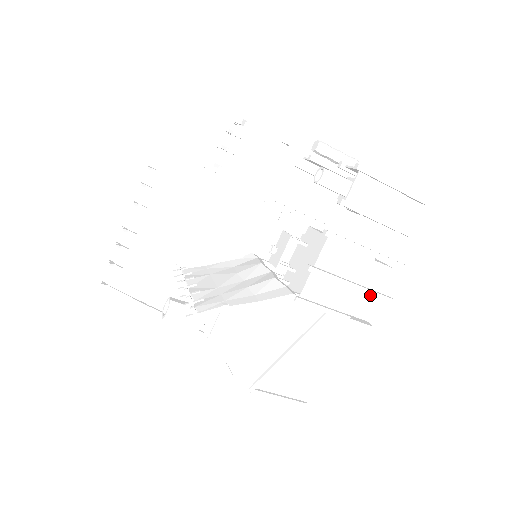
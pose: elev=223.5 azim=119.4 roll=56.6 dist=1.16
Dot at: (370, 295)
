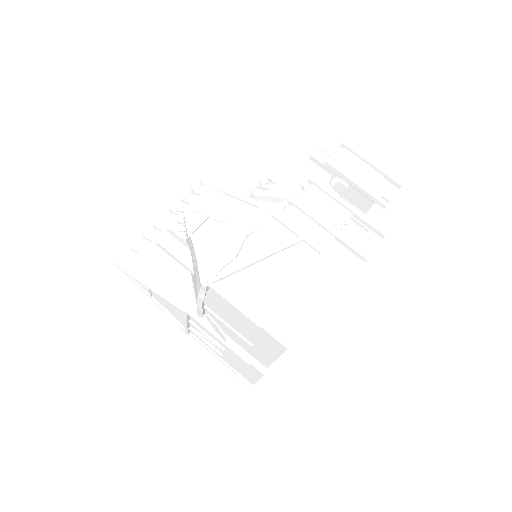
Dot at: (345, 243)
